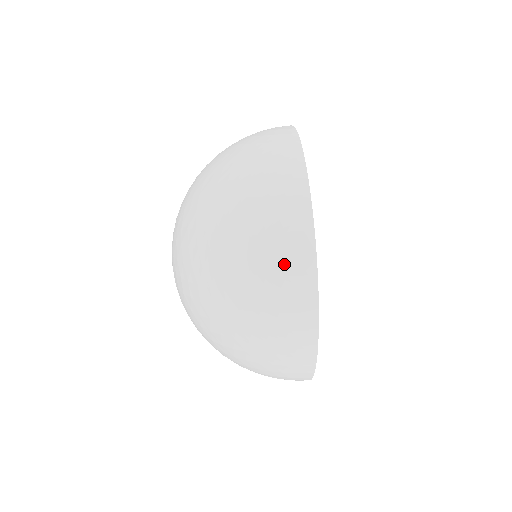
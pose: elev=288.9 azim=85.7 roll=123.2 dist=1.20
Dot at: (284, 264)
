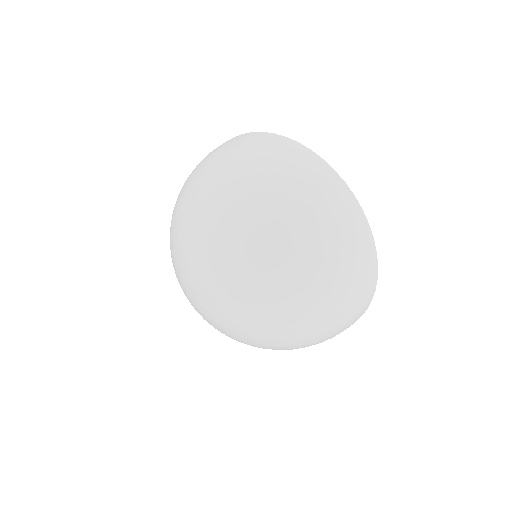
Dot at: (300, 165)
